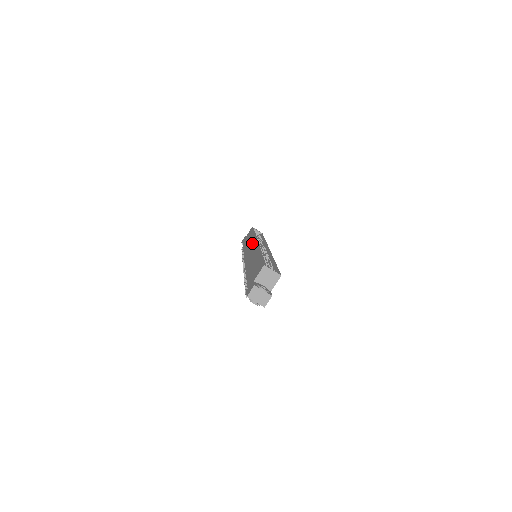
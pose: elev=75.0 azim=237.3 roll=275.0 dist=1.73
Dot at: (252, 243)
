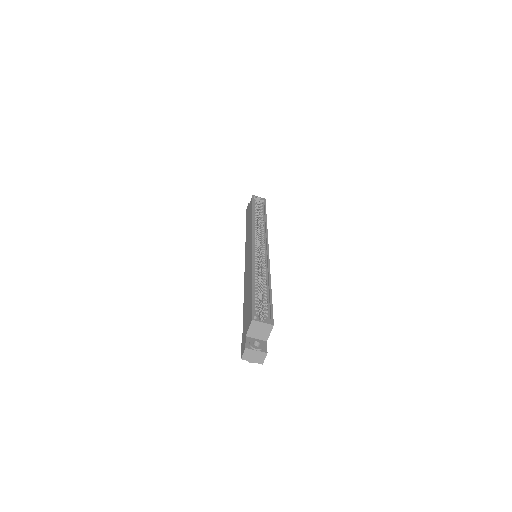
Dot at: (250, 238)
